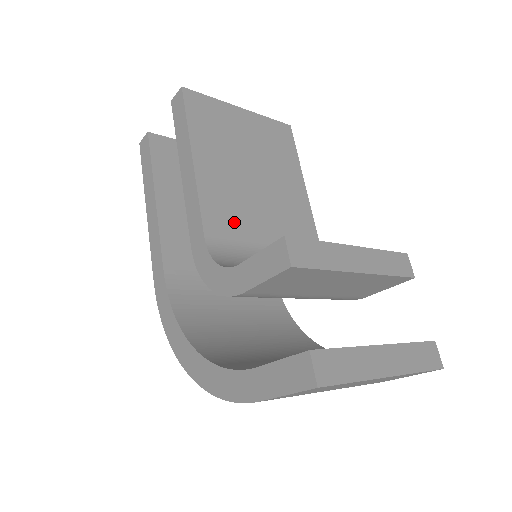
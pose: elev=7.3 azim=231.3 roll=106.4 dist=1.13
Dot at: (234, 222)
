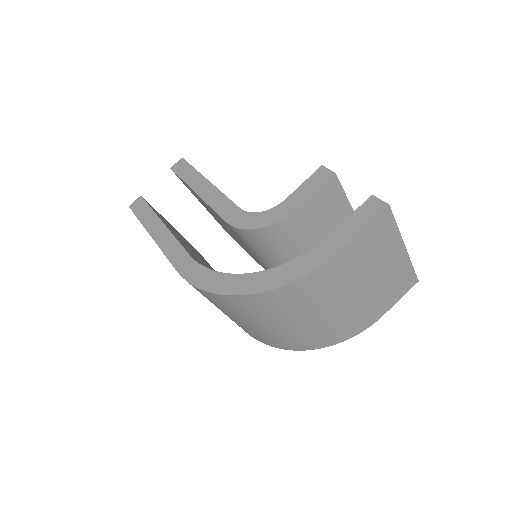
Dot at: occluded
